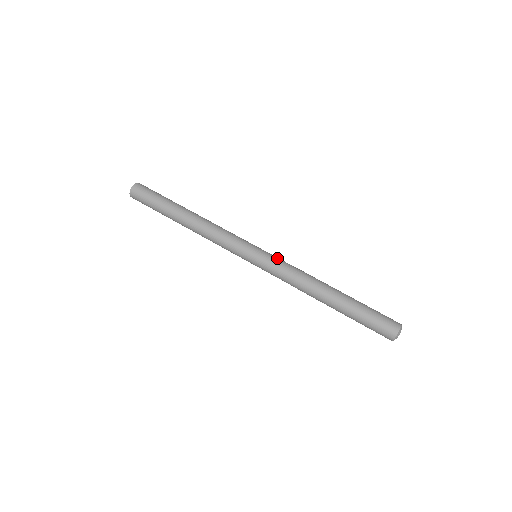
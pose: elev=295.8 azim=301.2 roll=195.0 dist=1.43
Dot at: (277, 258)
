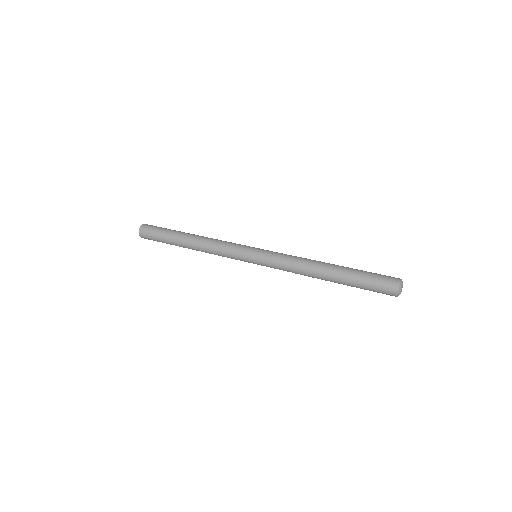
Dot at: (275, 252)
